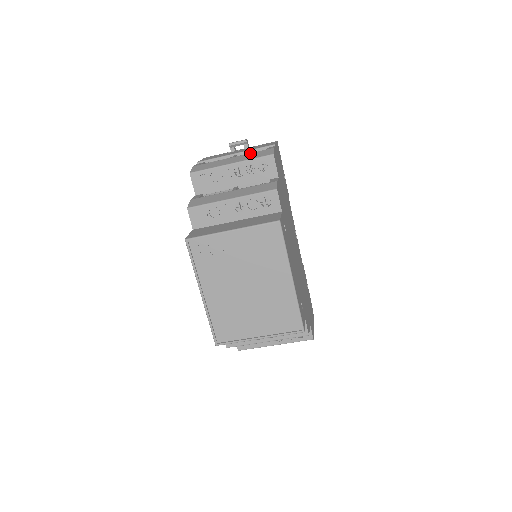
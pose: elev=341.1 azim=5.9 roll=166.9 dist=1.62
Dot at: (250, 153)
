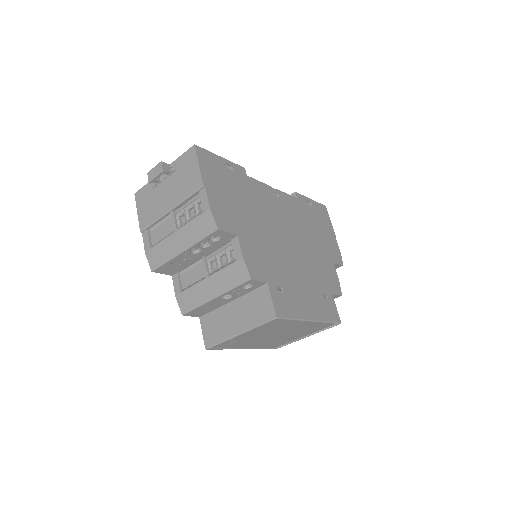
Dot at: (190, 223)
